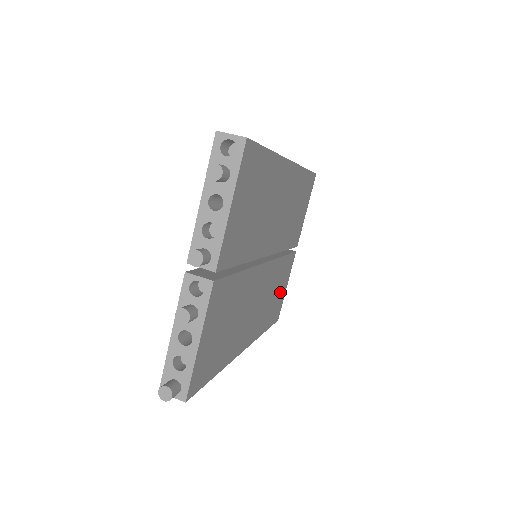
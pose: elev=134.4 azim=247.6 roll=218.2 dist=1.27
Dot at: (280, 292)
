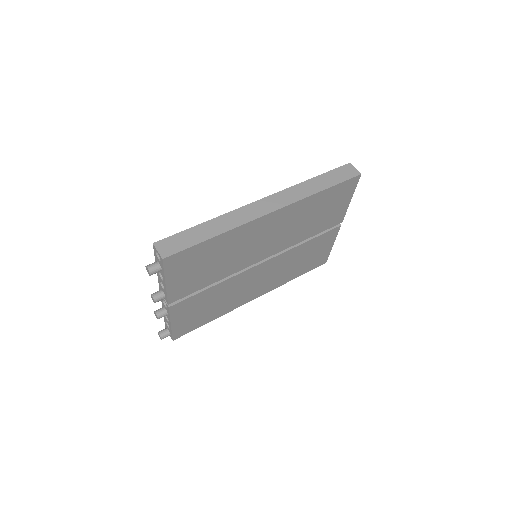
Dot at: (316, 254)
